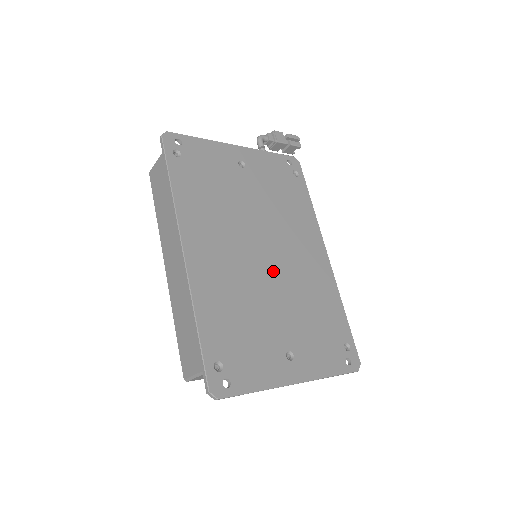
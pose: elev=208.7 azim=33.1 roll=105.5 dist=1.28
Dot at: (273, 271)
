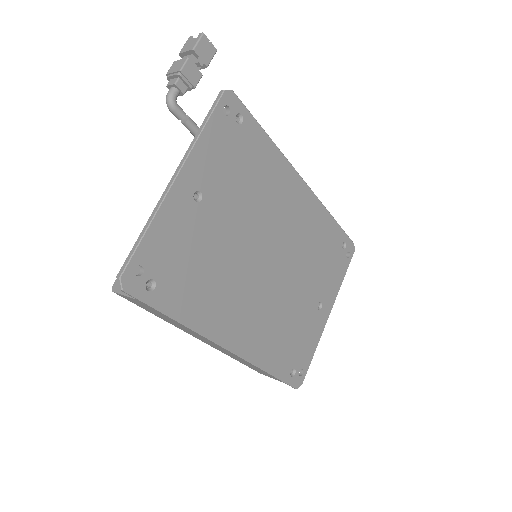
Dot at: (283, 266)
